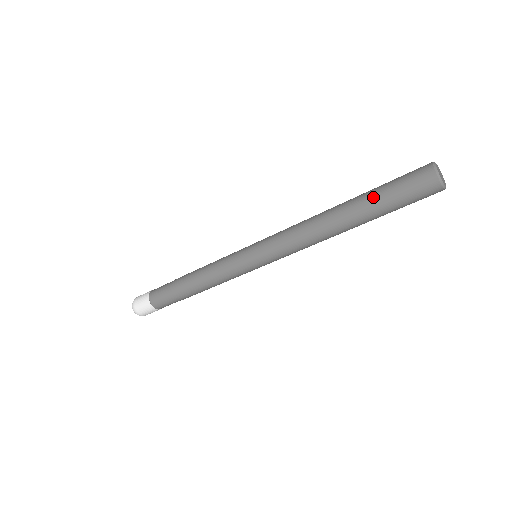
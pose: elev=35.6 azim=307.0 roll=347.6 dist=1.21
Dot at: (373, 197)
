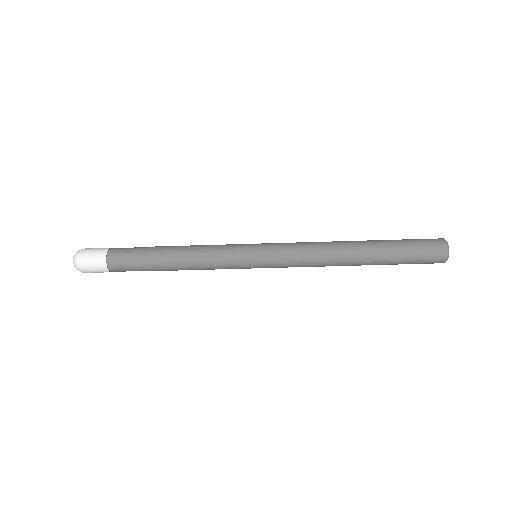
Dot at: (389, 240)
